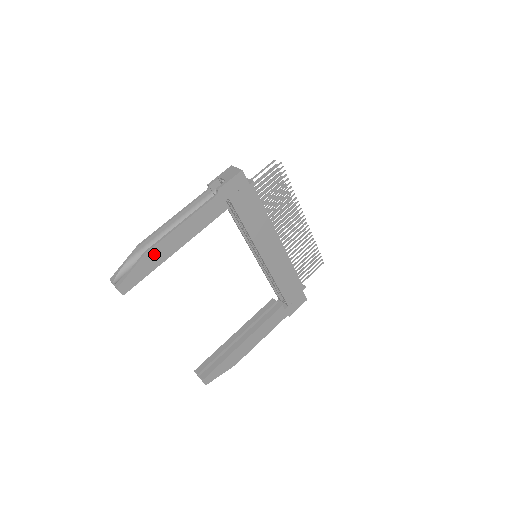
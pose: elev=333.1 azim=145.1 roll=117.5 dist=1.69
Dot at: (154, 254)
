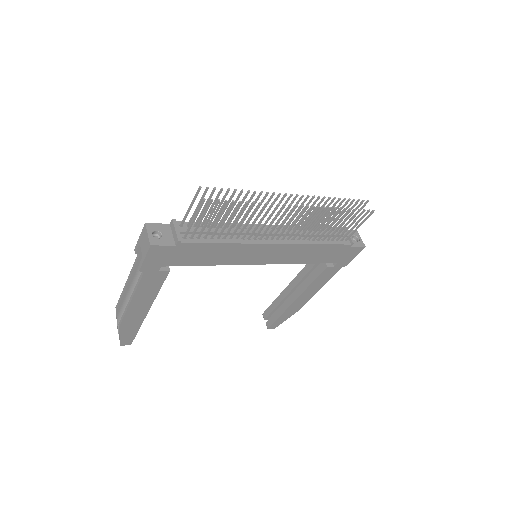
Dot at: (128, 323)
